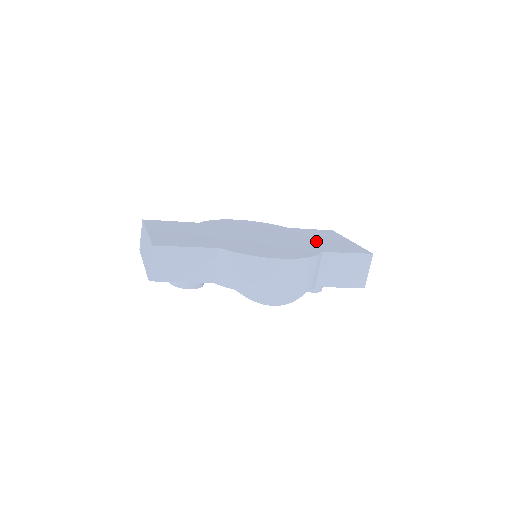
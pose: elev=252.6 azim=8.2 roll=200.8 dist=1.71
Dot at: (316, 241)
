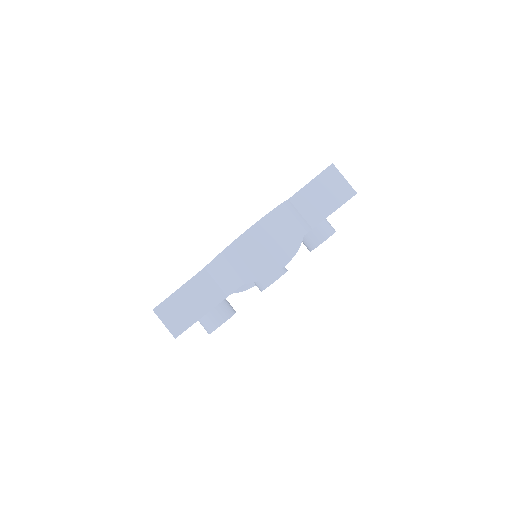
Dot at: occluded
